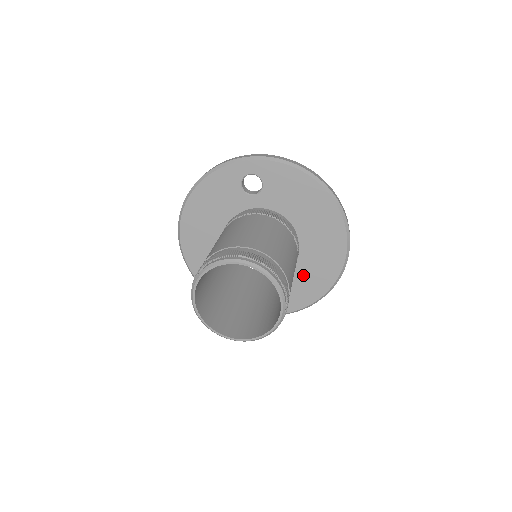
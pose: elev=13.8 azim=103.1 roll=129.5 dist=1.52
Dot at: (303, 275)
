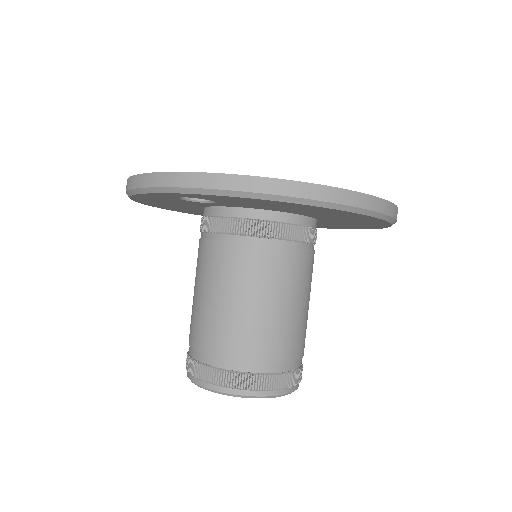
Dot at: occluded
